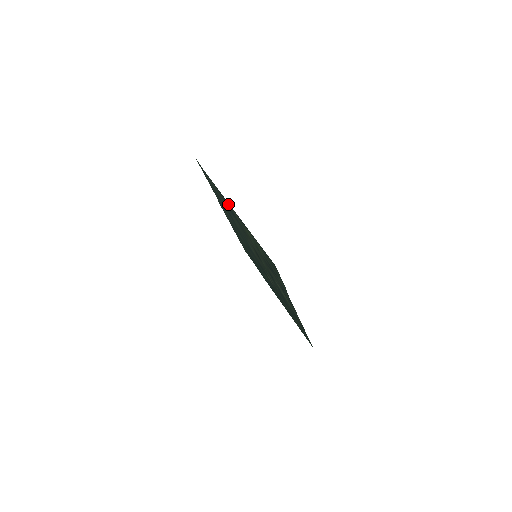
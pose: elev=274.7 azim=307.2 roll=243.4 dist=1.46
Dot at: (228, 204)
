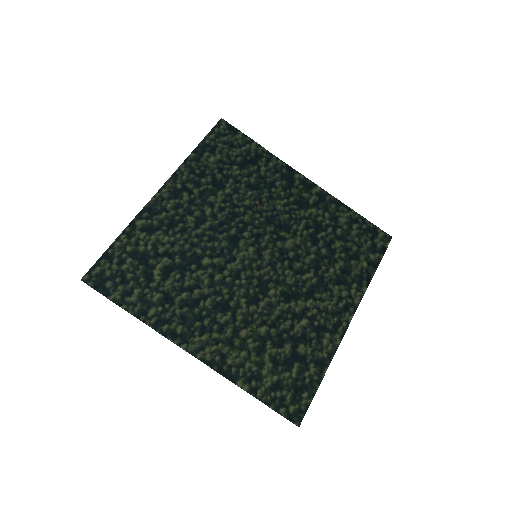
Dot at: (185, 339)
